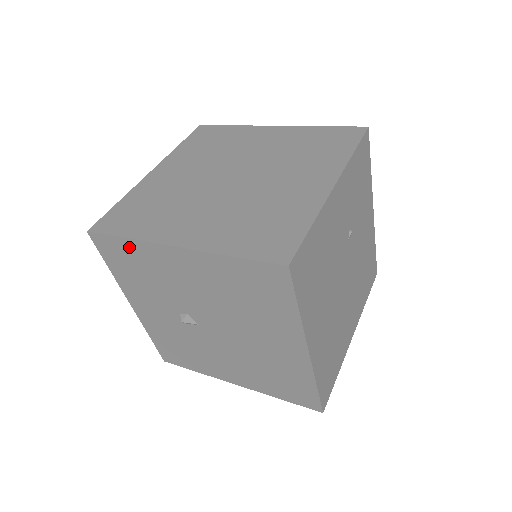
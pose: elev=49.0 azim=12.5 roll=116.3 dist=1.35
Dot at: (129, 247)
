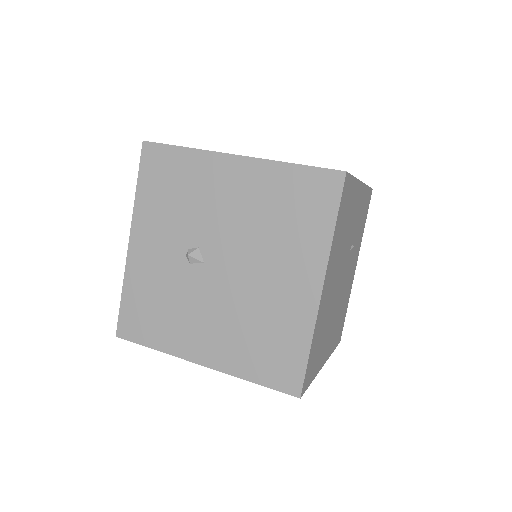
Dot at: (182, 158)
